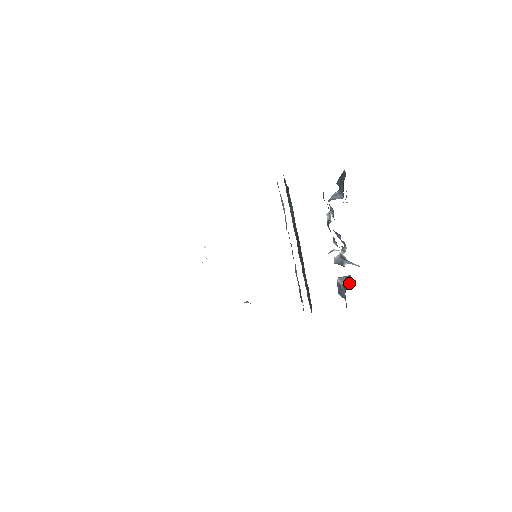
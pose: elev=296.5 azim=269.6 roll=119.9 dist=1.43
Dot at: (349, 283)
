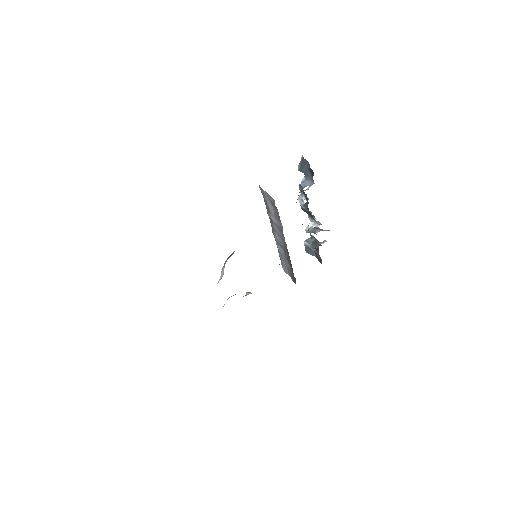
Dot at: (316, 243)
